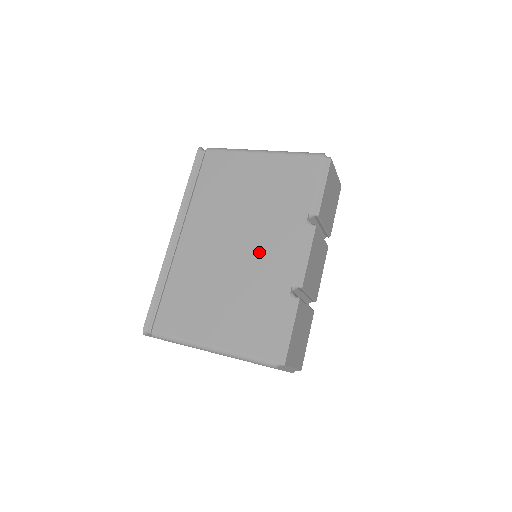
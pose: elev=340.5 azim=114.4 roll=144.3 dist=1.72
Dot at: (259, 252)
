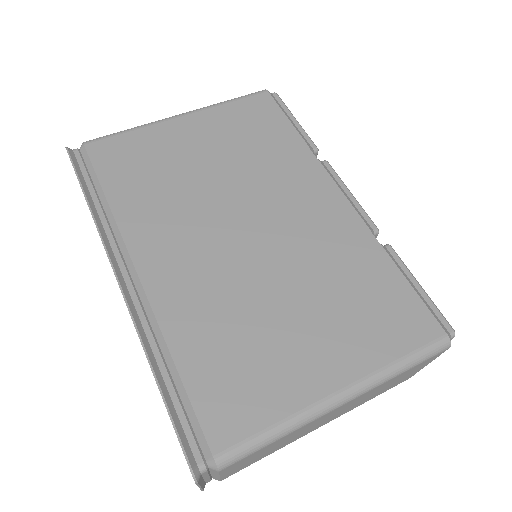
Dot at: (290, 221)
